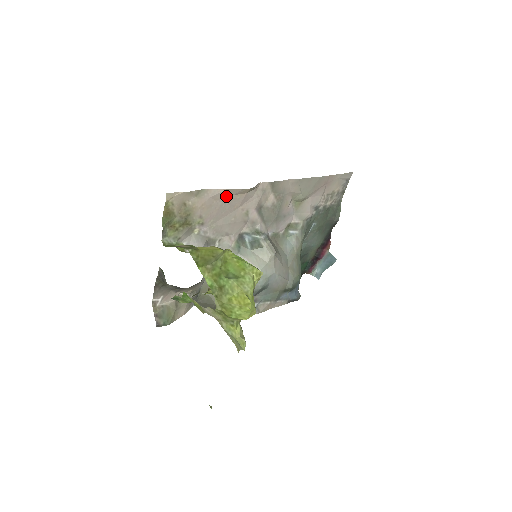
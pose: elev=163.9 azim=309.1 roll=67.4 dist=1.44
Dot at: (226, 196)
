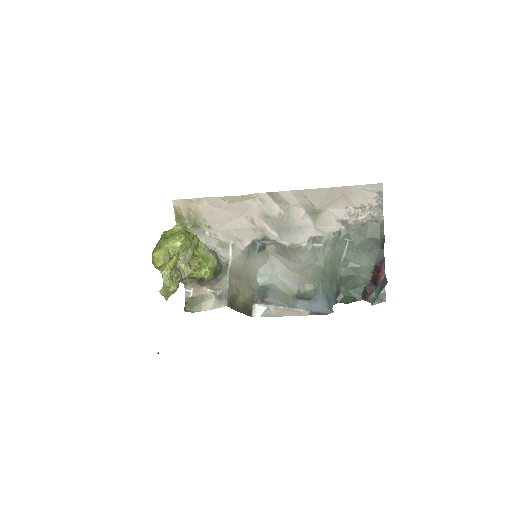
Dot at: (223, 204)
